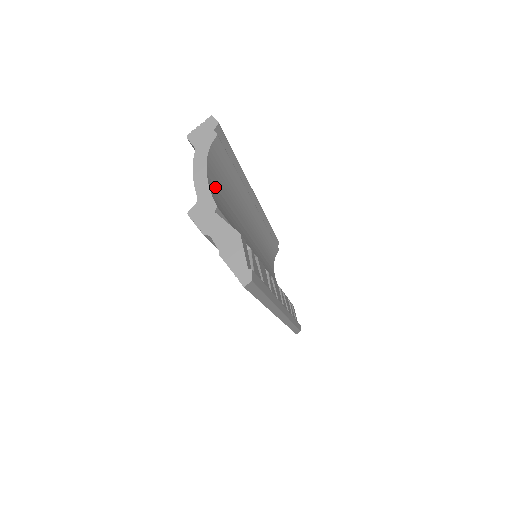
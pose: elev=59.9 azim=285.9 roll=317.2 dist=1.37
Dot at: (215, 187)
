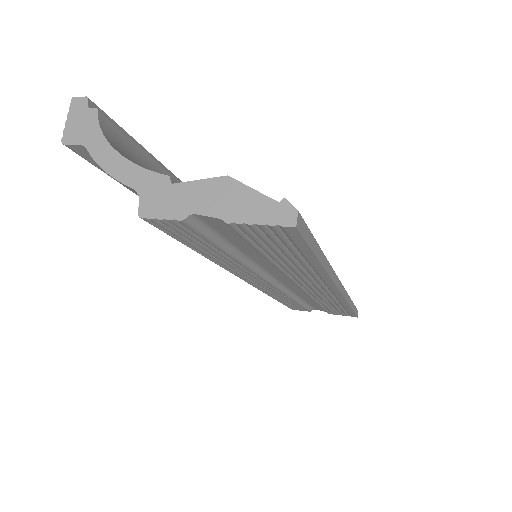
Dot at: occluded
